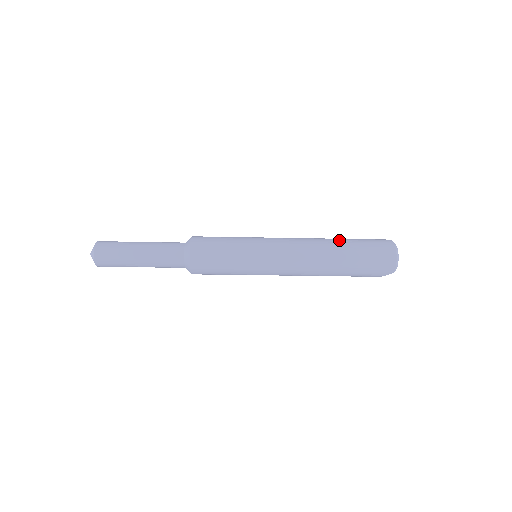
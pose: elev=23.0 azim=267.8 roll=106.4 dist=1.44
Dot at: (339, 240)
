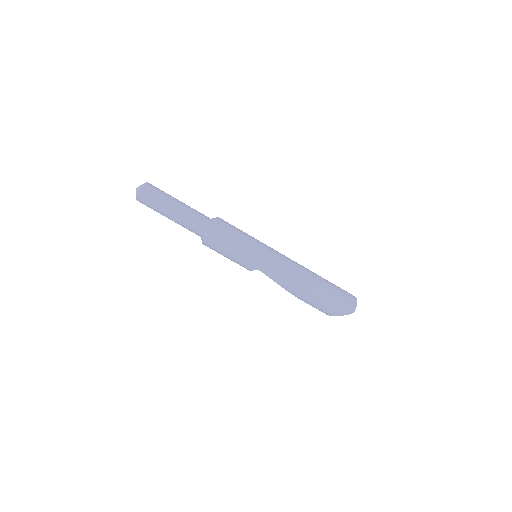
Dot at: occluded
